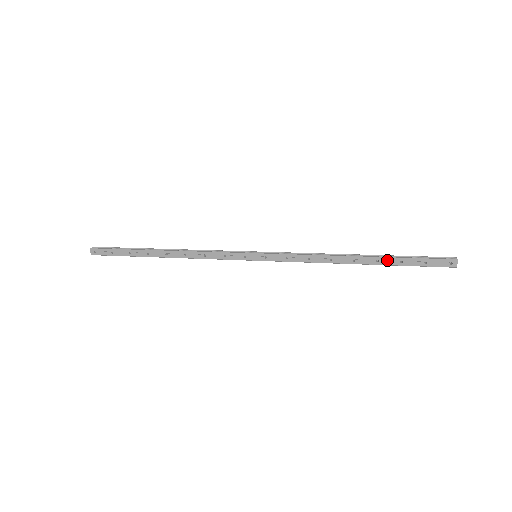
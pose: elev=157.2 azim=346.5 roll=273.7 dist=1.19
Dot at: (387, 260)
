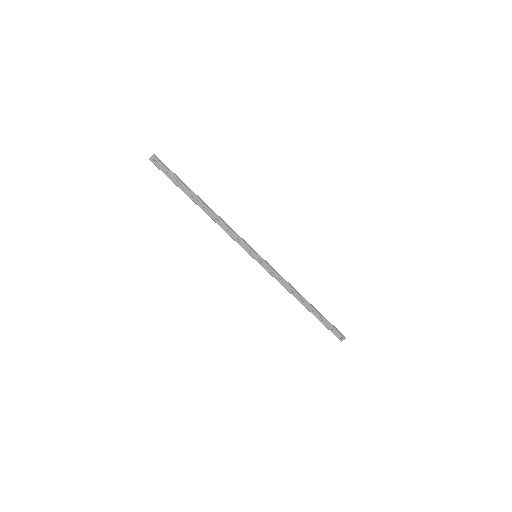
Dot at: (317, 314)
